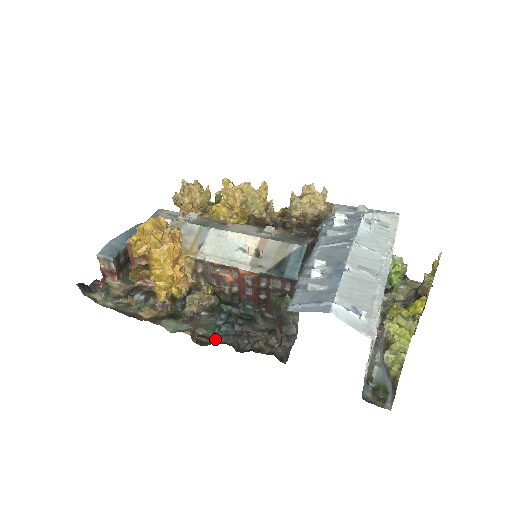
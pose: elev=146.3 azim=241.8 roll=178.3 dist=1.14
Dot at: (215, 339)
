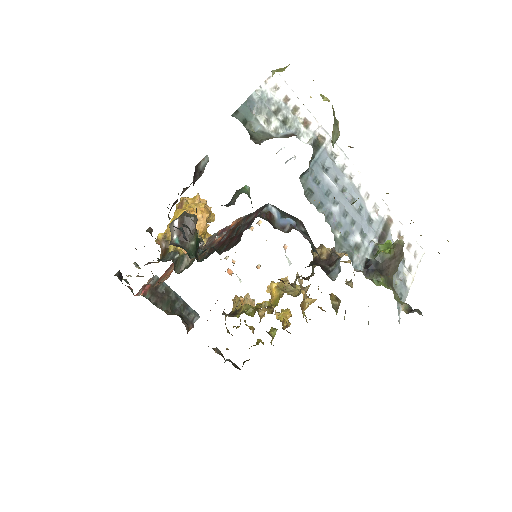
Dot at: occluded
